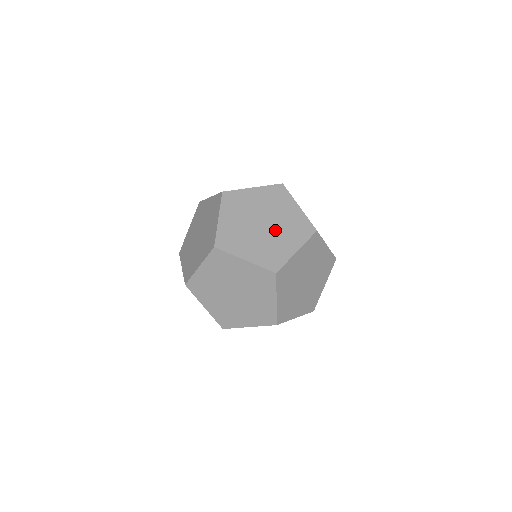
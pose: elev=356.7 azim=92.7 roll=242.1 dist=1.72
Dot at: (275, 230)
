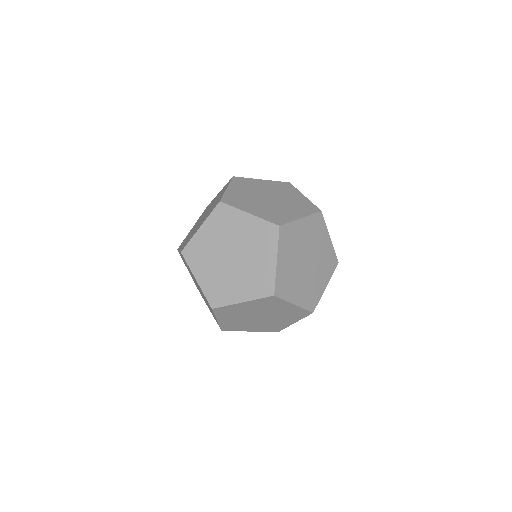
Dot at: (314, 267)
